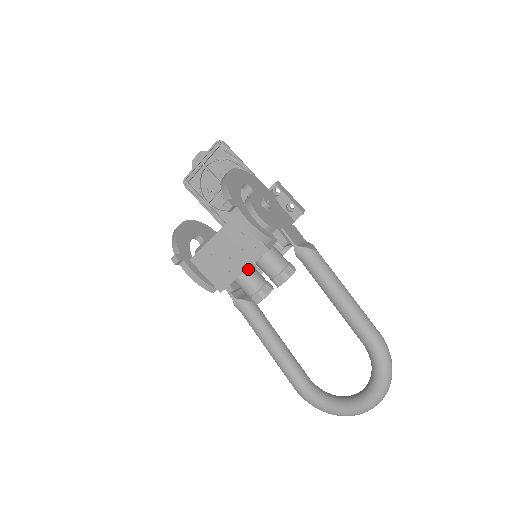
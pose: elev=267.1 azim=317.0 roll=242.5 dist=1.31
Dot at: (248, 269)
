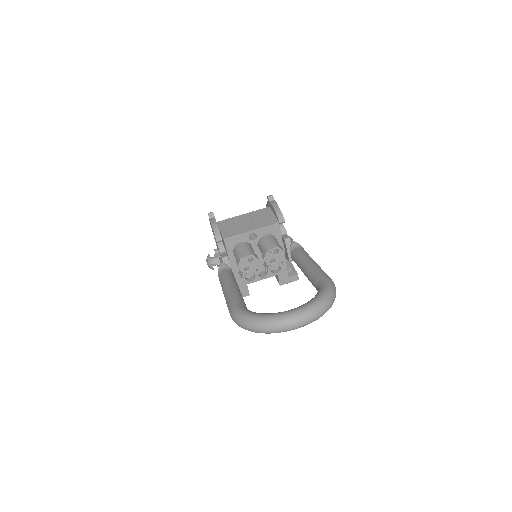
Dot at: (250, 244)
